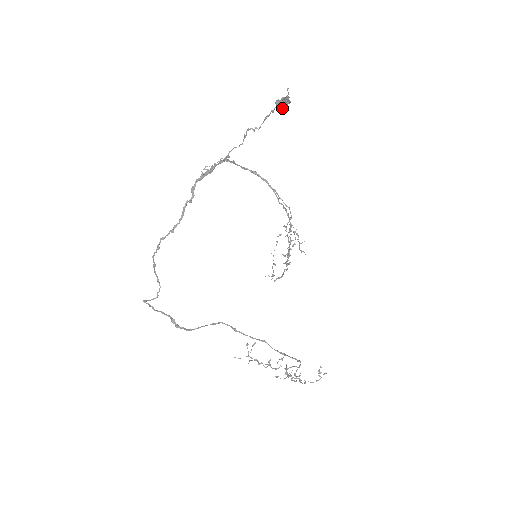
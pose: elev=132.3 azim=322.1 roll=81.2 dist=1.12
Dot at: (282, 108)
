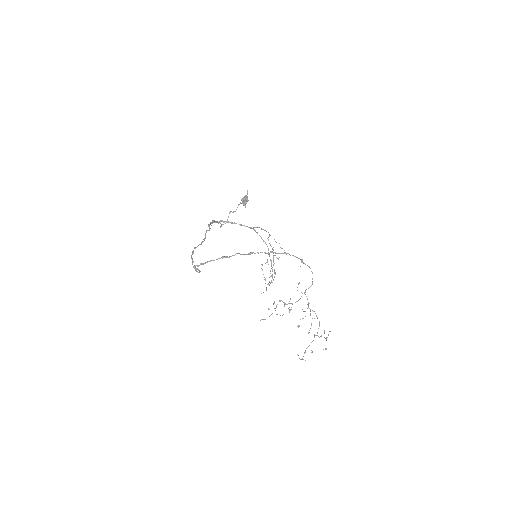
Dot at: (246, 201)
